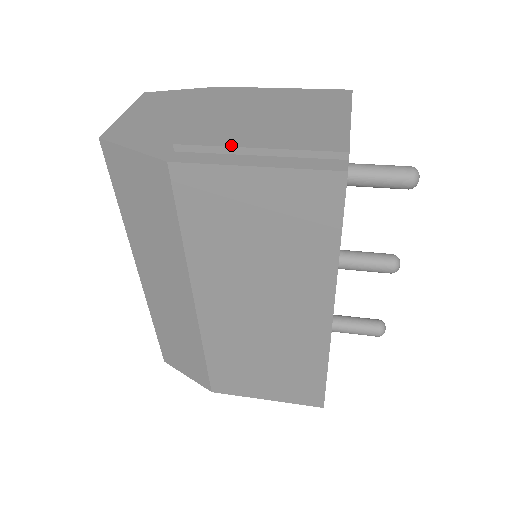
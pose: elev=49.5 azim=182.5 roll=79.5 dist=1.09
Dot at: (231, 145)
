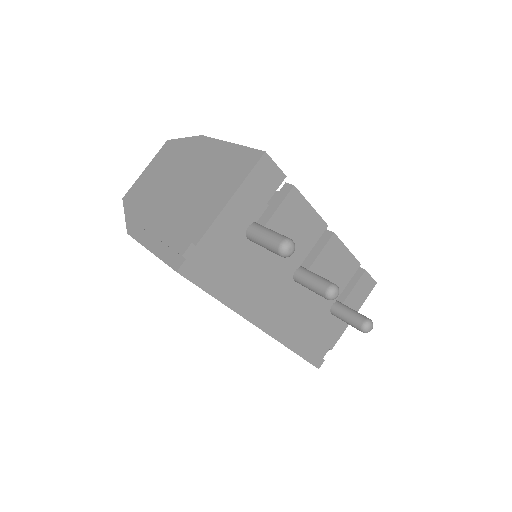
Dot at: (147, 229)
